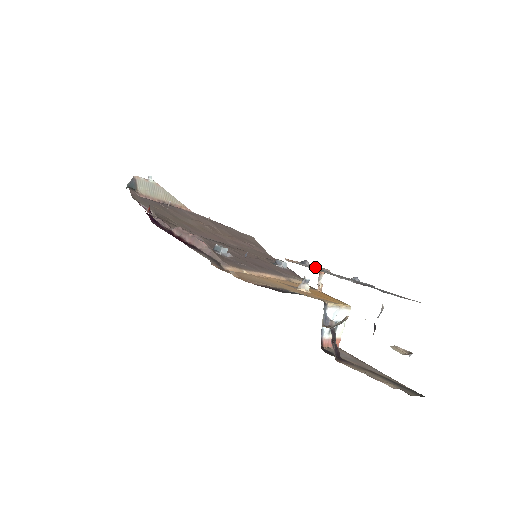
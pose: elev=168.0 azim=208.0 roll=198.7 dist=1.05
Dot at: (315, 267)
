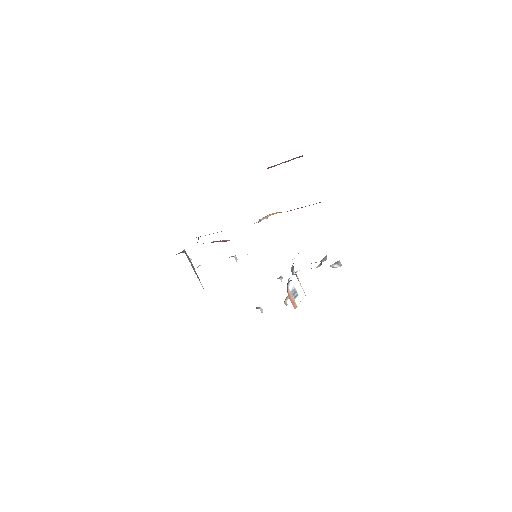
Dot at: occluded
